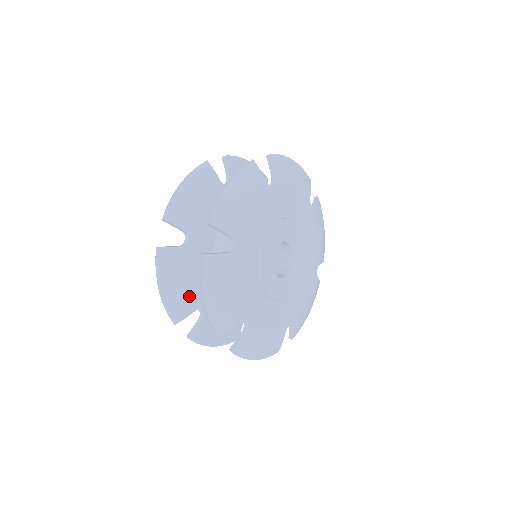
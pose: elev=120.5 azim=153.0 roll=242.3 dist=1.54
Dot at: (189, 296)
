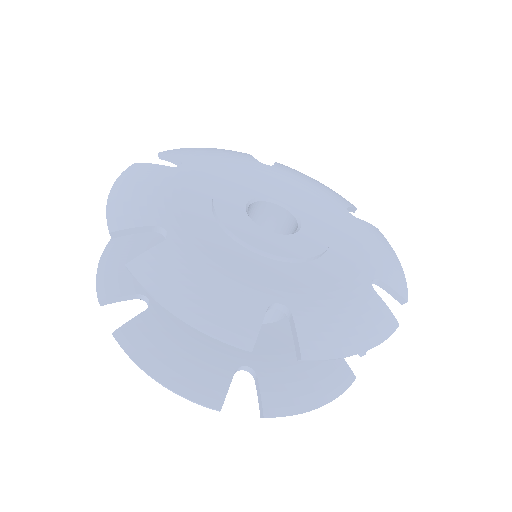
Dot at: occluded
